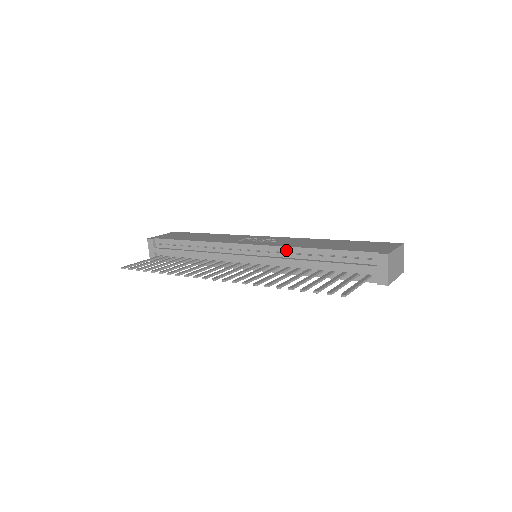
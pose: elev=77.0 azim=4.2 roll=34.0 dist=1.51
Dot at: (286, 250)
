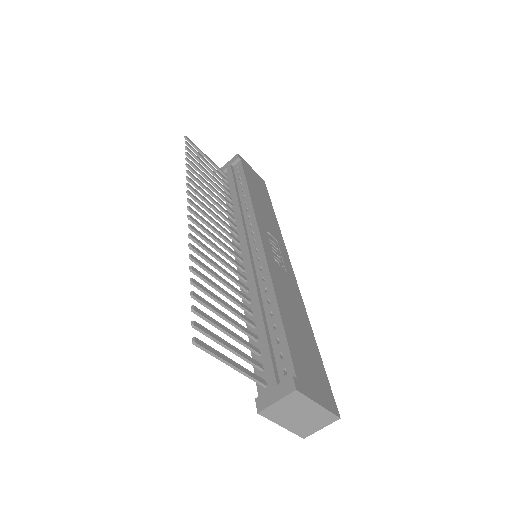
Dot at: (266, 275)
